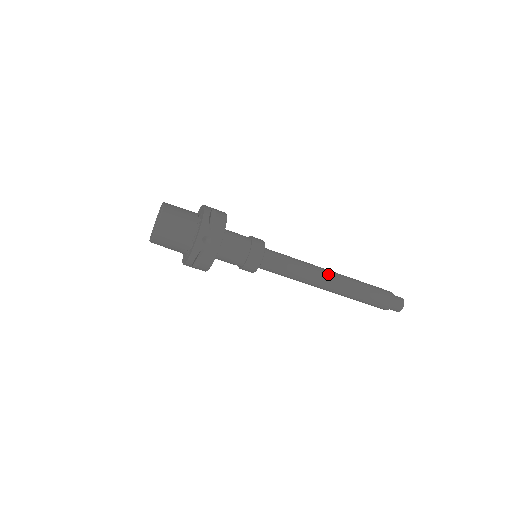
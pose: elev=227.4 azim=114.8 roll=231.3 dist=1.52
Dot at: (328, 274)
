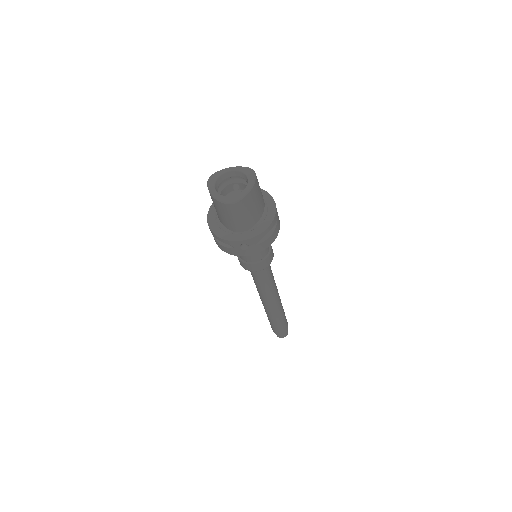
Dot at: (275, 301)
